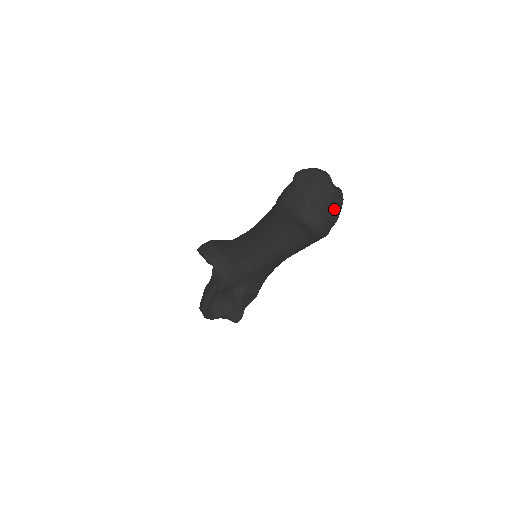
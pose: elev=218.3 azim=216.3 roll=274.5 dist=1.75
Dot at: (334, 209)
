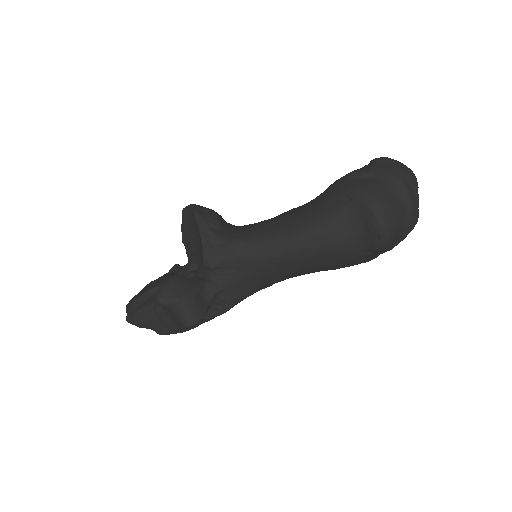
Dot at: (409, 219)
